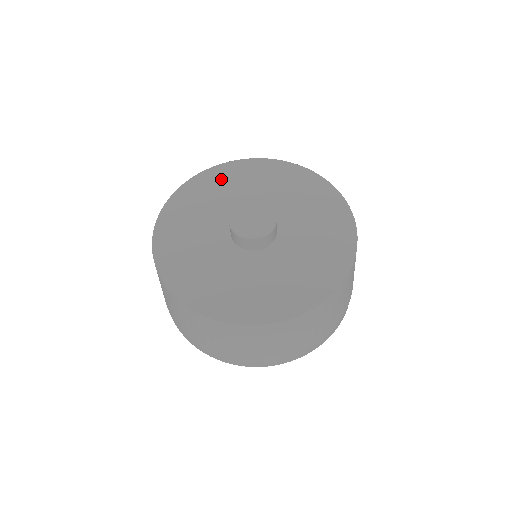
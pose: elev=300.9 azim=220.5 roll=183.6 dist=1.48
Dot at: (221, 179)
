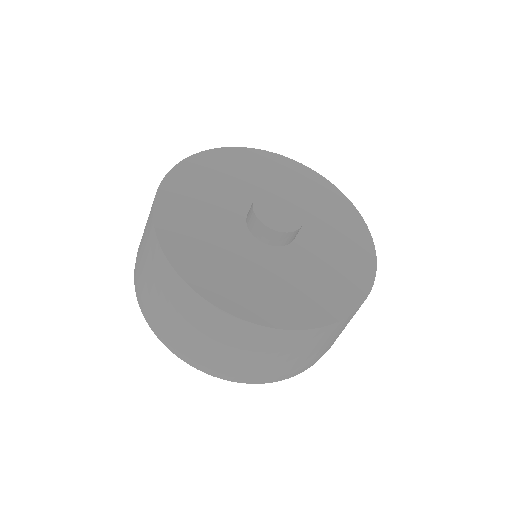
Dot at: (186, 190)
